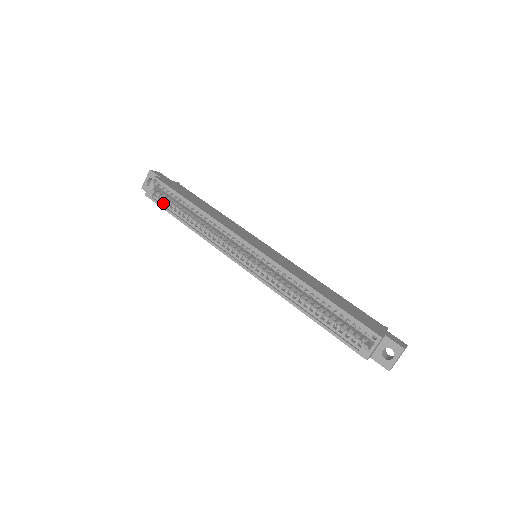
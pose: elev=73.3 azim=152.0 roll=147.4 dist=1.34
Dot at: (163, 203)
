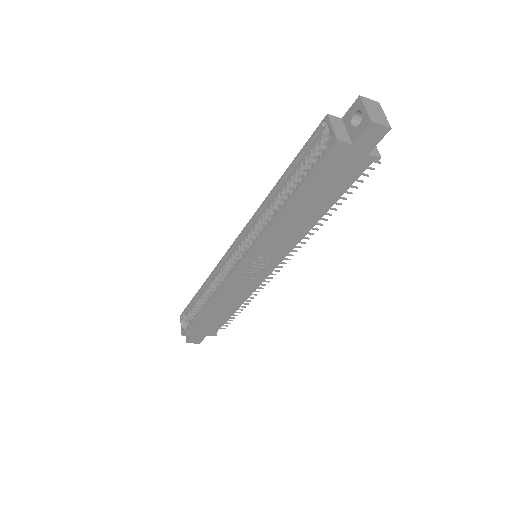
Dot at: occluded
